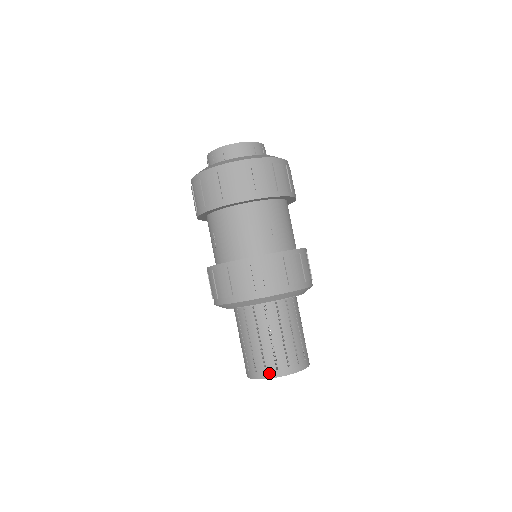
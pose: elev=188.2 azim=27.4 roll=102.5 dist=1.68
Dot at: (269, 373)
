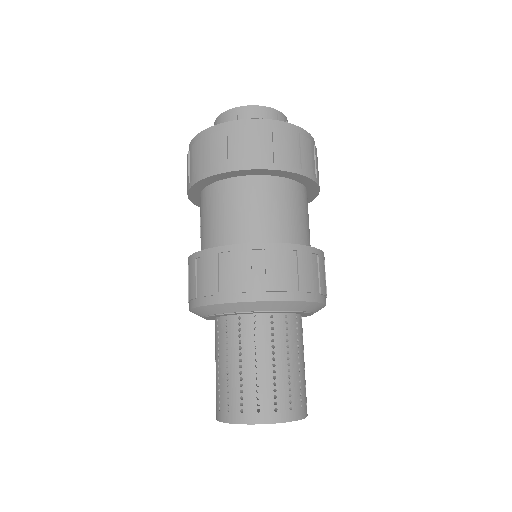
Dot at: (231, 415)
